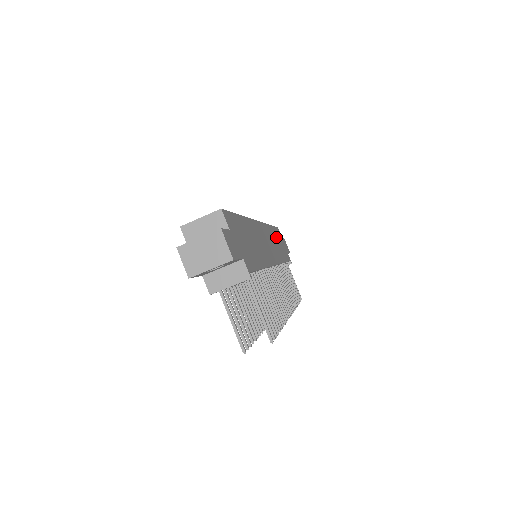
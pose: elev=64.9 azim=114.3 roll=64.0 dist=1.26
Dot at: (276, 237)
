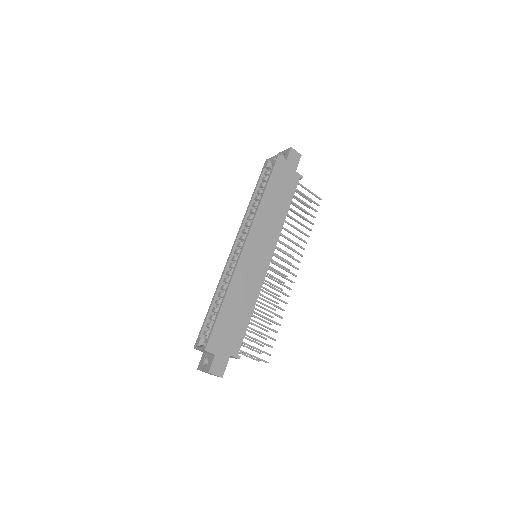
Dot at: (273, 194)
